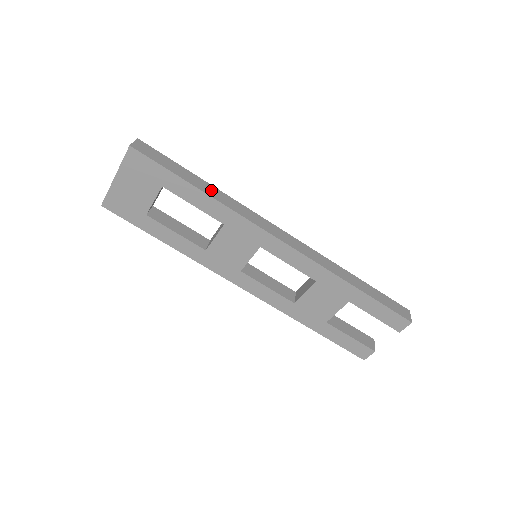
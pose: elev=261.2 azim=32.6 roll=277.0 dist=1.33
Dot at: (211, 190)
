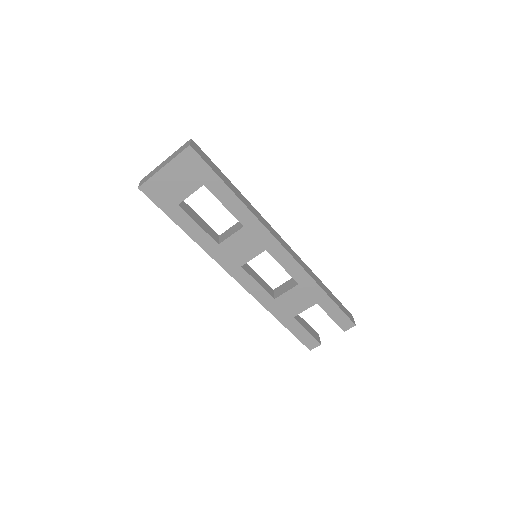
Dot at: (241, 196)
